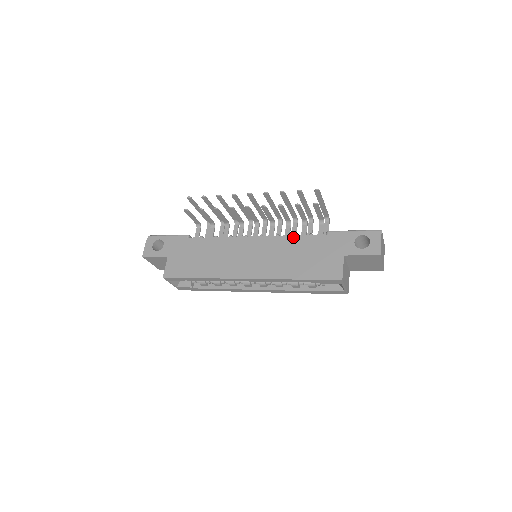
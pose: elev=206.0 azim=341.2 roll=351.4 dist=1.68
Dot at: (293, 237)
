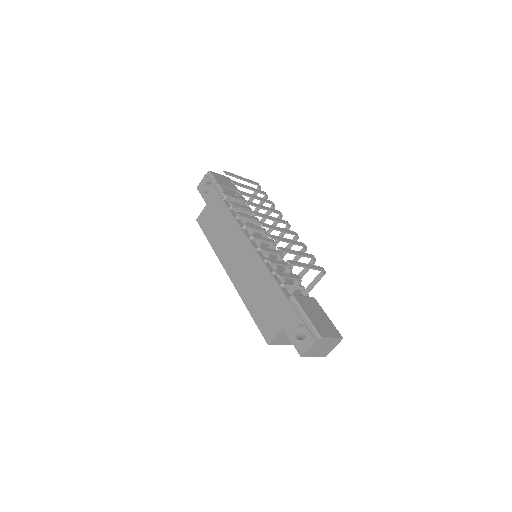
Dot at: (270, 274)
